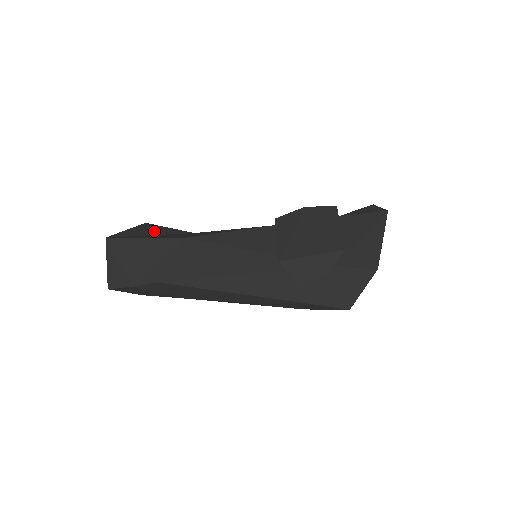
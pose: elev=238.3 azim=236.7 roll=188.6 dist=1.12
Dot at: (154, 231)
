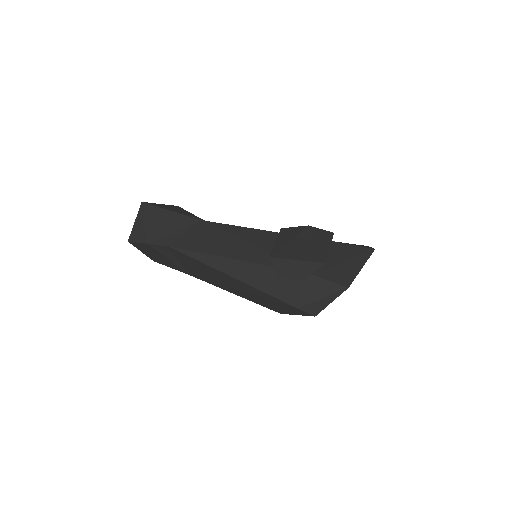
Dot at: (182, 212)
